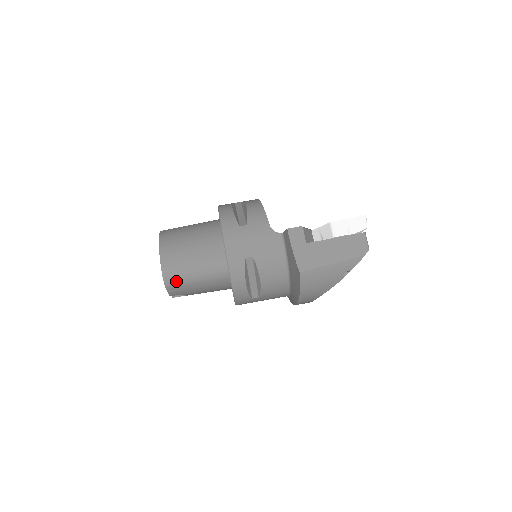
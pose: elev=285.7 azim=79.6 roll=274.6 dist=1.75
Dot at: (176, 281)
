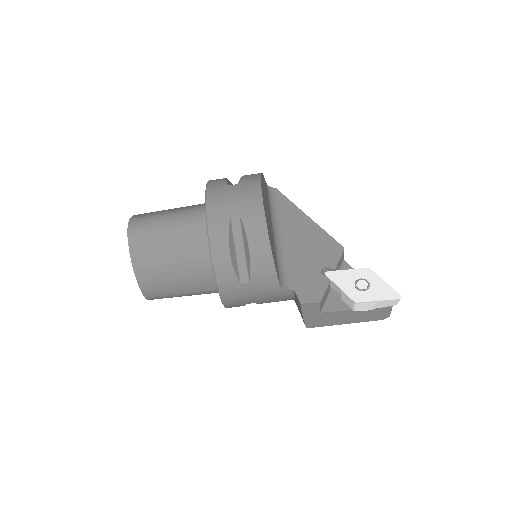
Dot at: occluded
